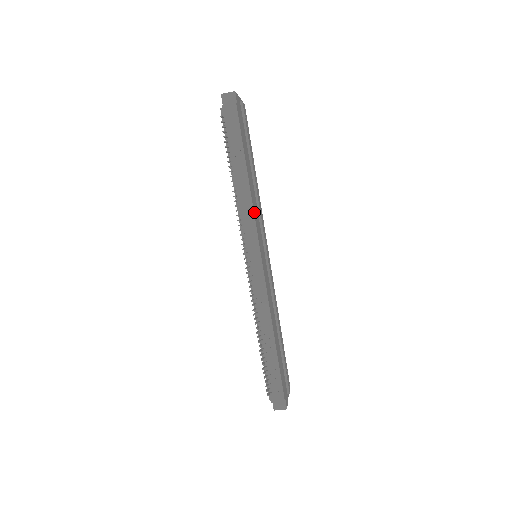
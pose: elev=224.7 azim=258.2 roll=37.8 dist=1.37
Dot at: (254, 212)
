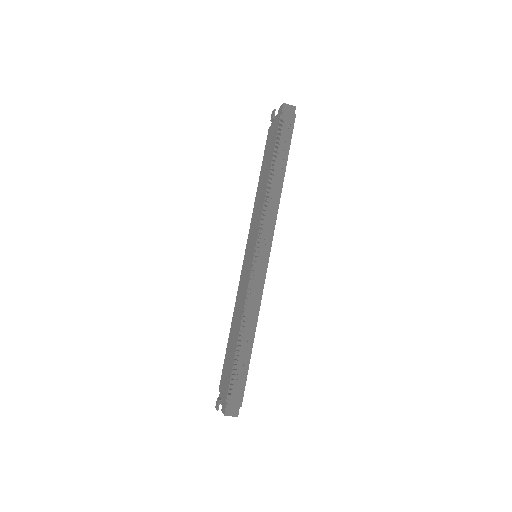
Dot at: (277, 213)
